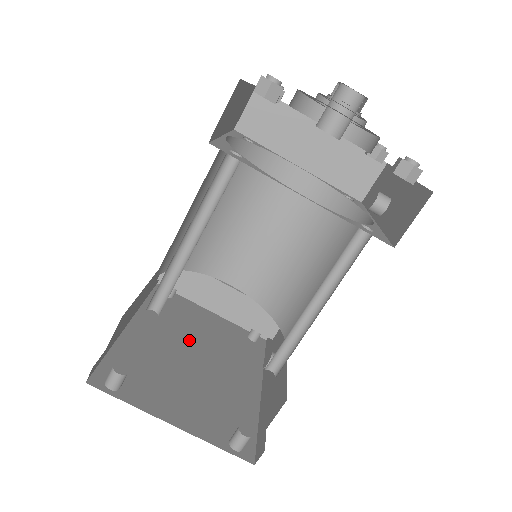
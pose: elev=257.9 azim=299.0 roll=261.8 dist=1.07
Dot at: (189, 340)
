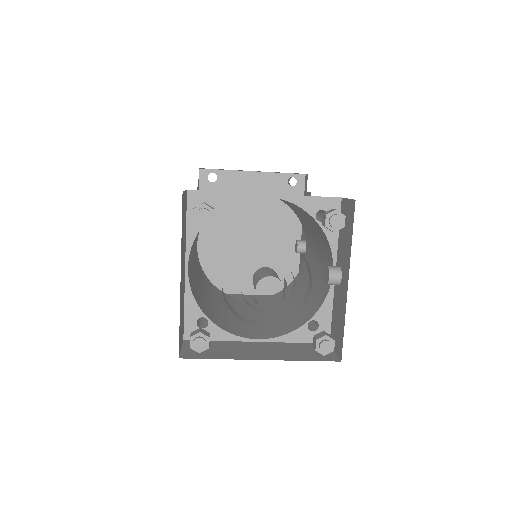
Dot at: (241, 226)
